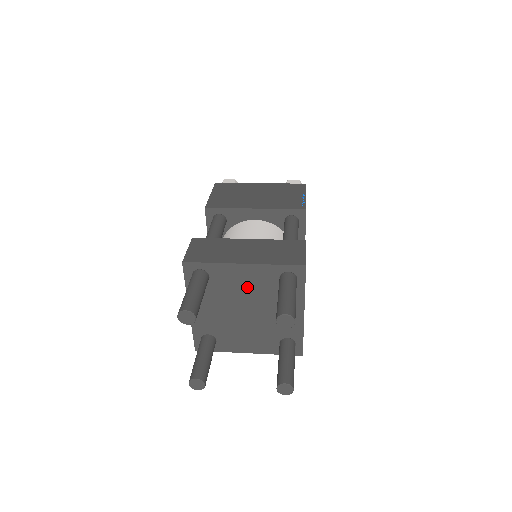
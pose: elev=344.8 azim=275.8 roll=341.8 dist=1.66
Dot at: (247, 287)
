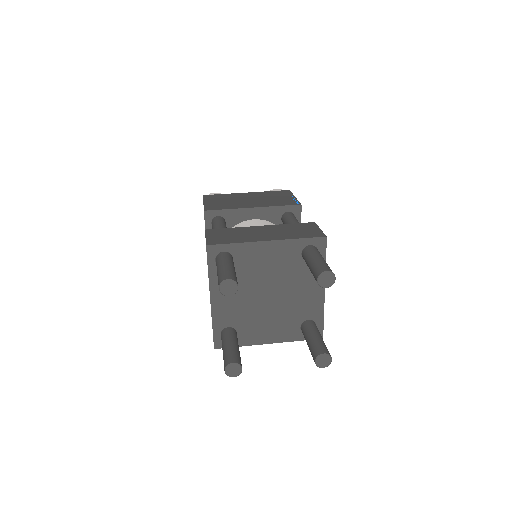
Dot at: (270, 267)
